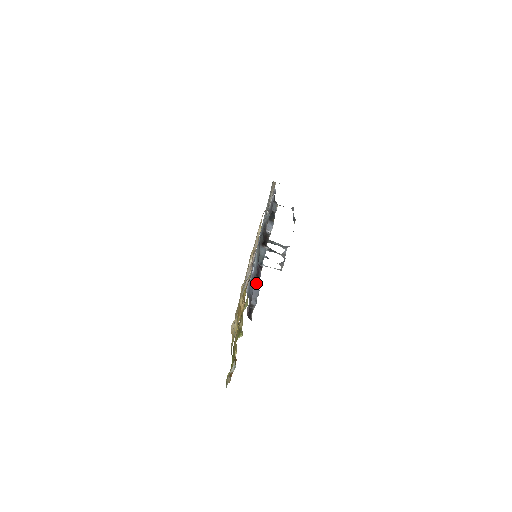
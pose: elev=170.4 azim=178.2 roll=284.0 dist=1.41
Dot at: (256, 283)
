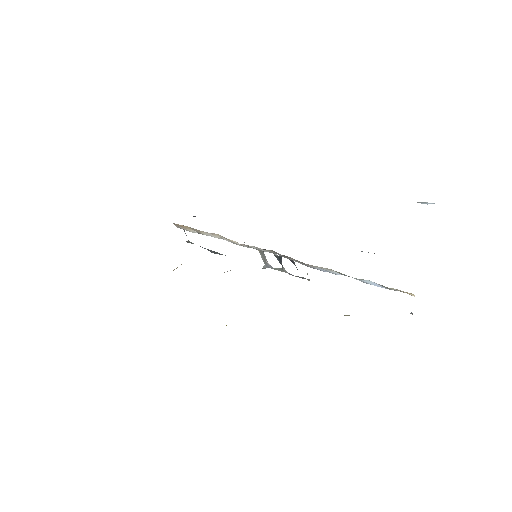
Dot at: occluded
